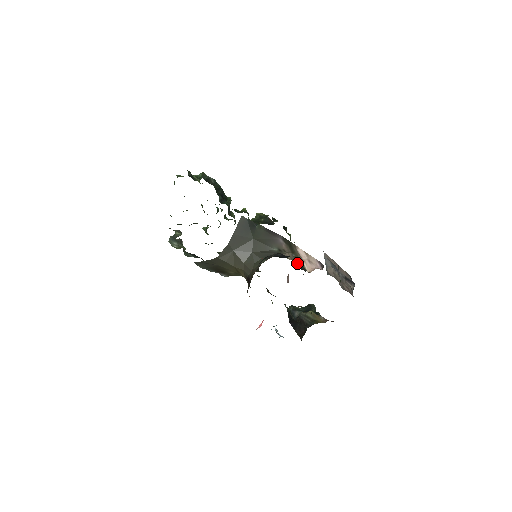
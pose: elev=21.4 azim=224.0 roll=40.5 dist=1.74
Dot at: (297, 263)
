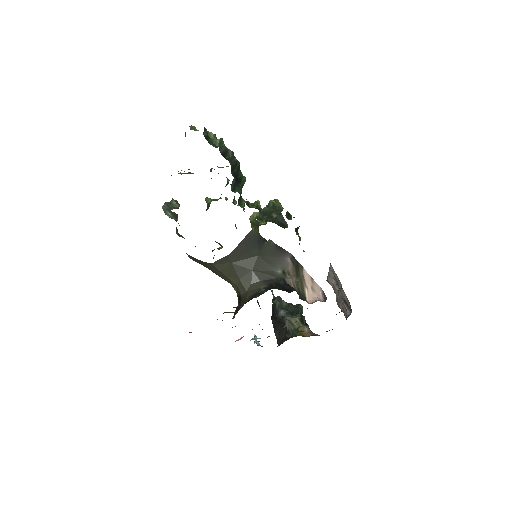
Dot at: (298, 291)
